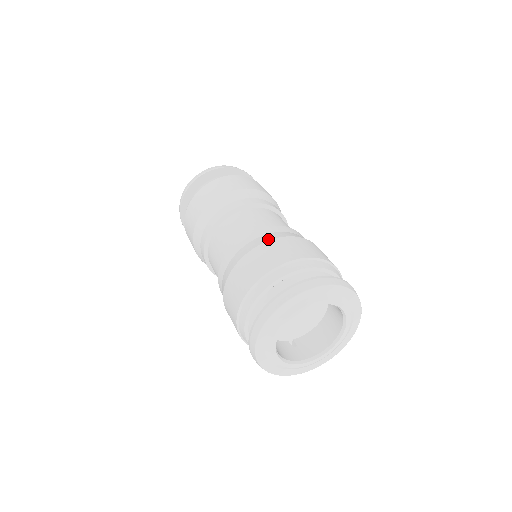
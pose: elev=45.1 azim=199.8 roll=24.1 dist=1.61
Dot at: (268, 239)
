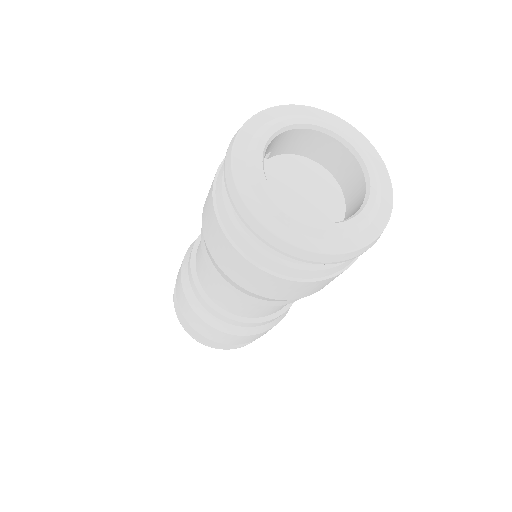
Dot at: occluded
